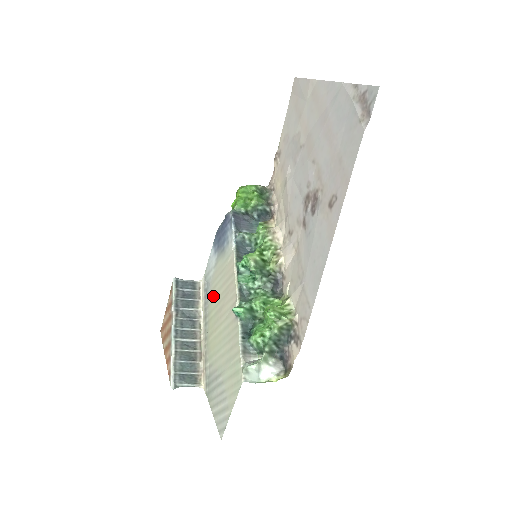
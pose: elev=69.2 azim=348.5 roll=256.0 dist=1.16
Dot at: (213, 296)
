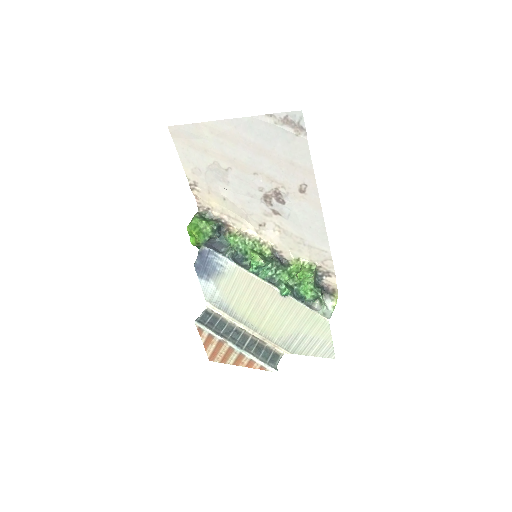
Dot at: (237, 304)
